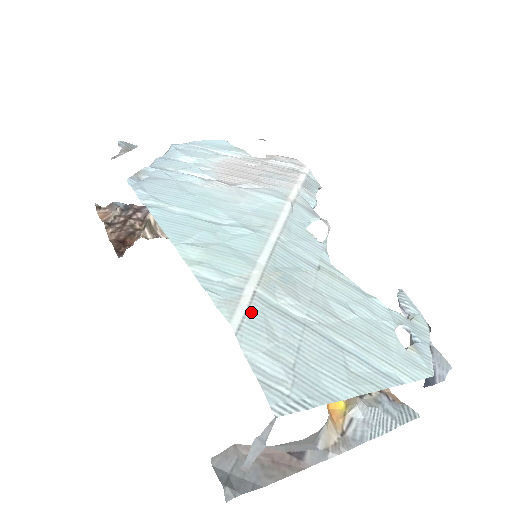
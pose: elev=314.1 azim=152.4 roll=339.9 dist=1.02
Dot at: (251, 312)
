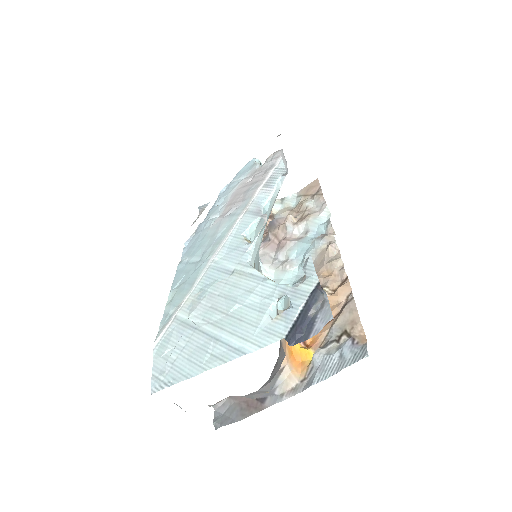
Dot at: (168, 331)
